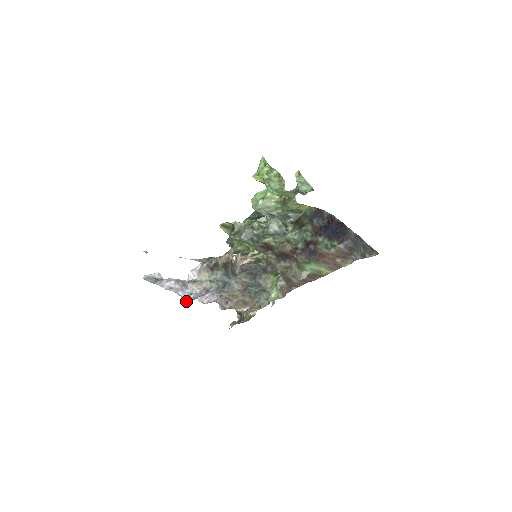
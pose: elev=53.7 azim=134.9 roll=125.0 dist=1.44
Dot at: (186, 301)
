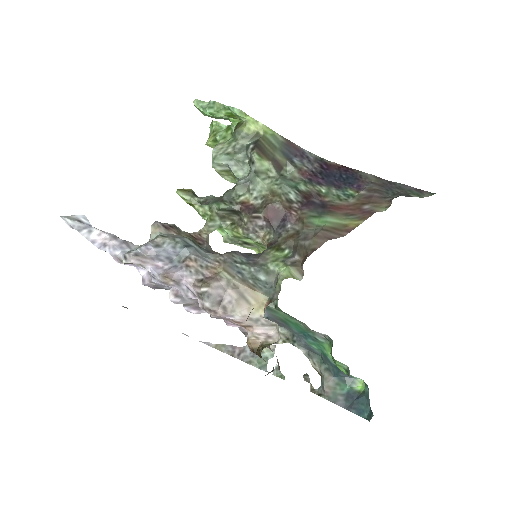
Dot at: (126, 261)
